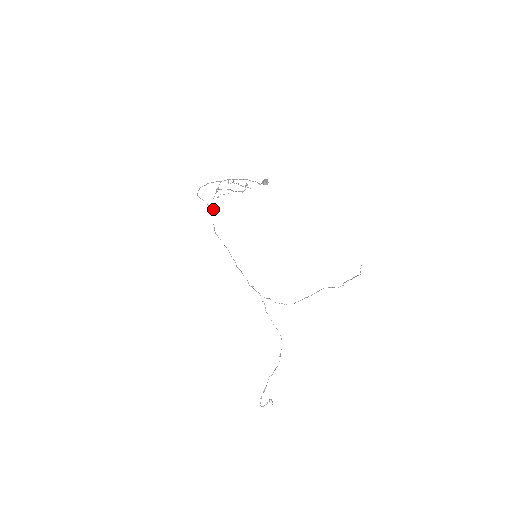
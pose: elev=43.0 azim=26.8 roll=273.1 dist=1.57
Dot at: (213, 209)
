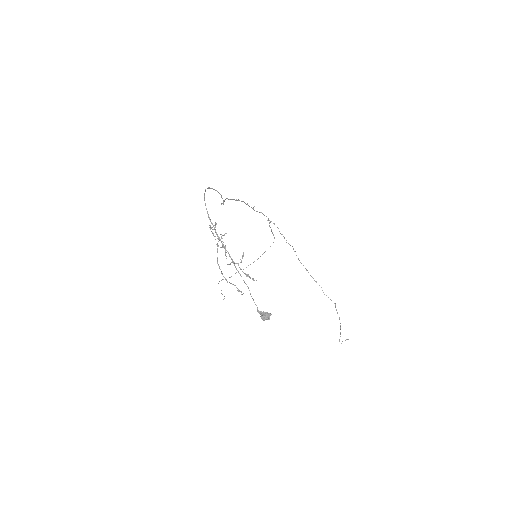
Dot at: (215, 227)
